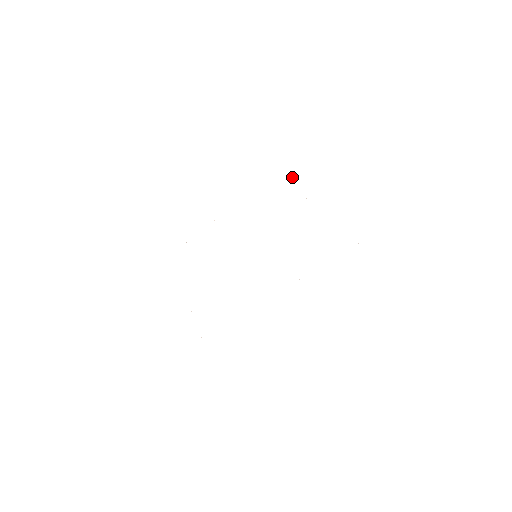
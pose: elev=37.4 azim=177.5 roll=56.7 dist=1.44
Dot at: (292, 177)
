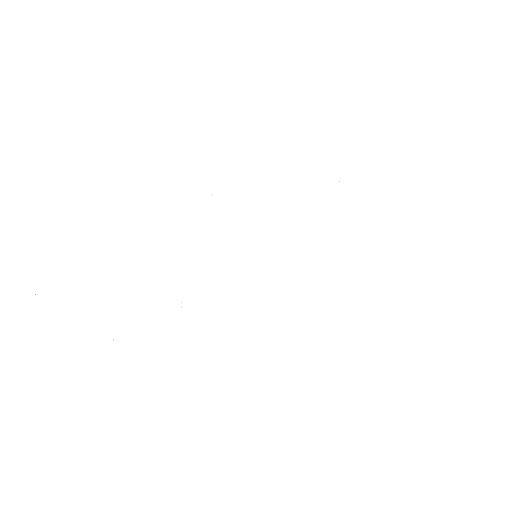
Dot at: occluded
